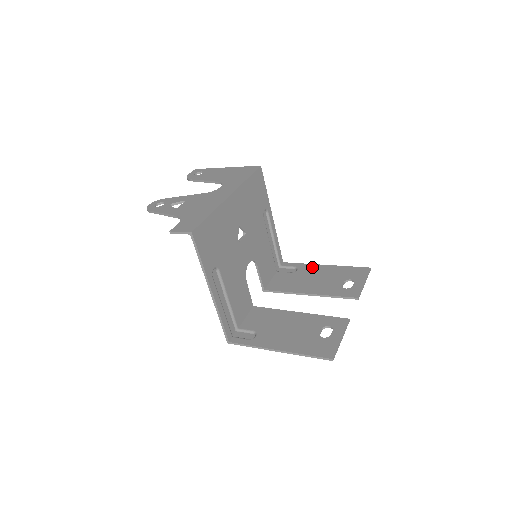
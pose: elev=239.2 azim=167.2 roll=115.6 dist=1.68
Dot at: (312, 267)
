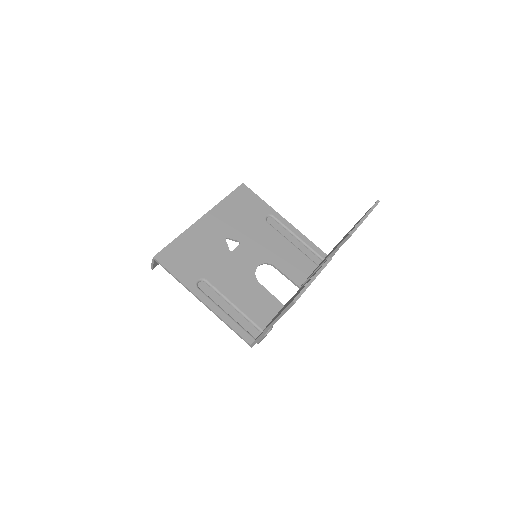
Dot at: occluded
